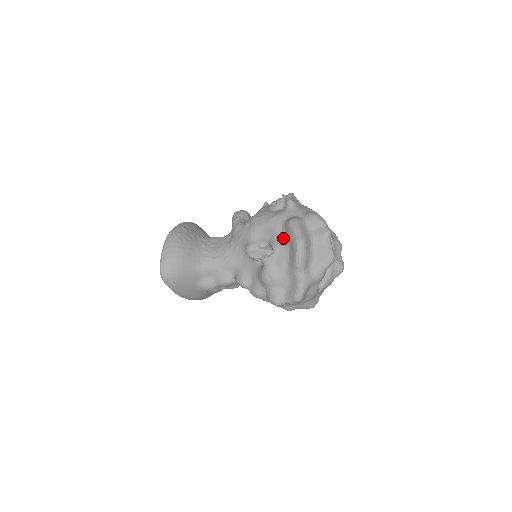
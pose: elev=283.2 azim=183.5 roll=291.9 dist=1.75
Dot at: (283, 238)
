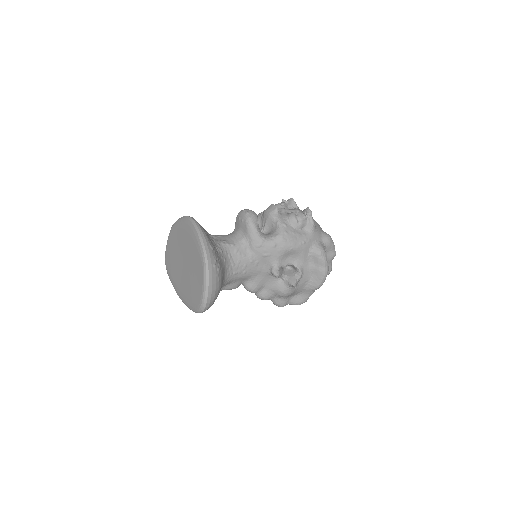
Dot at: (308, 263)
